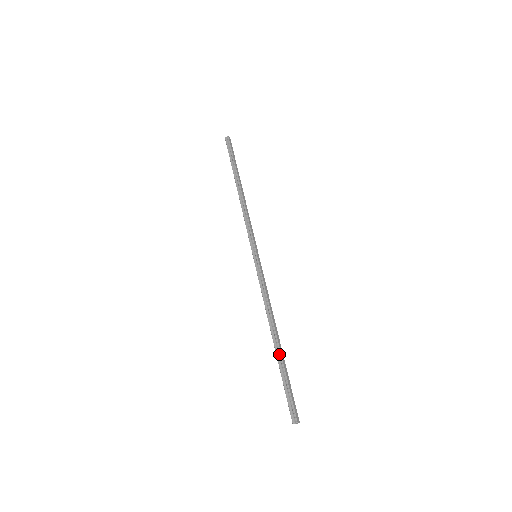
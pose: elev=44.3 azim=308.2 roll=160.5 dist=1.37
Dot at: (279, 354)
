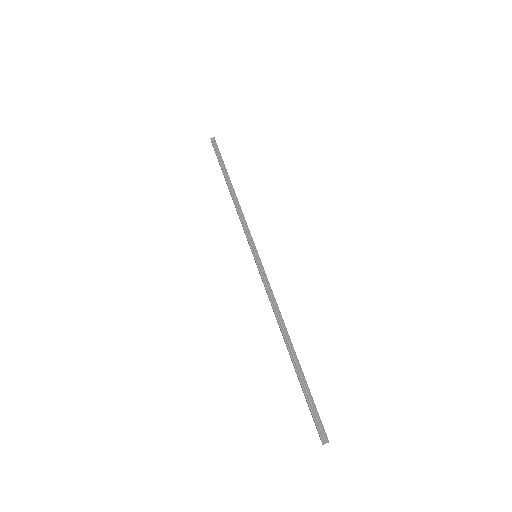
Dot at: (297, 361)
